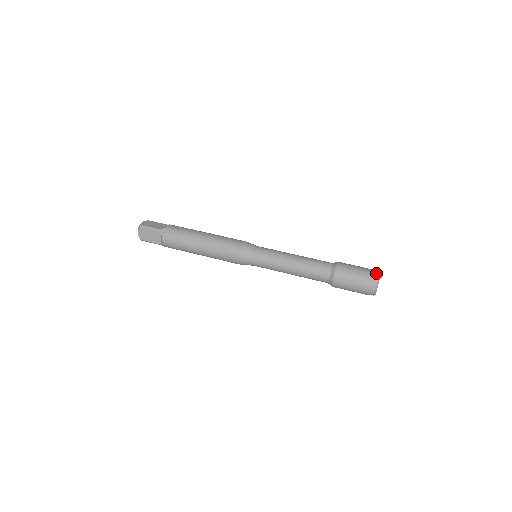
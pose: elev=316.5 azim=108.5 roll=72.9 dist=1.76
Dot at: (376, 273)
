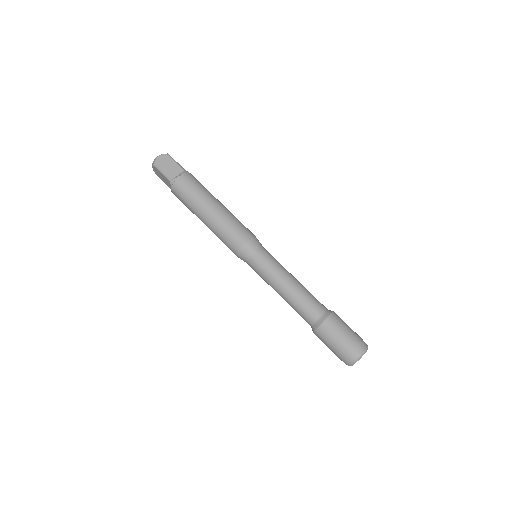
Dot at: (358, 353)
